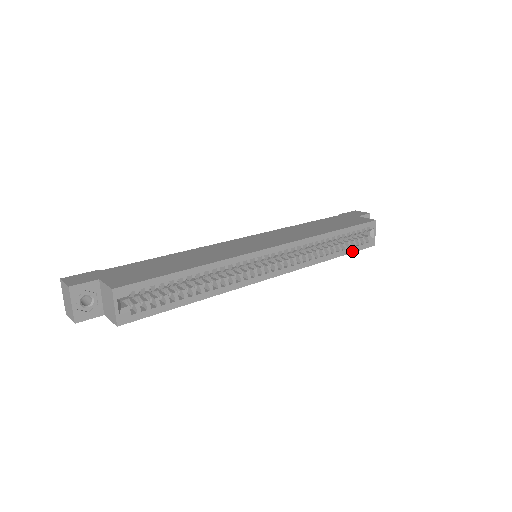
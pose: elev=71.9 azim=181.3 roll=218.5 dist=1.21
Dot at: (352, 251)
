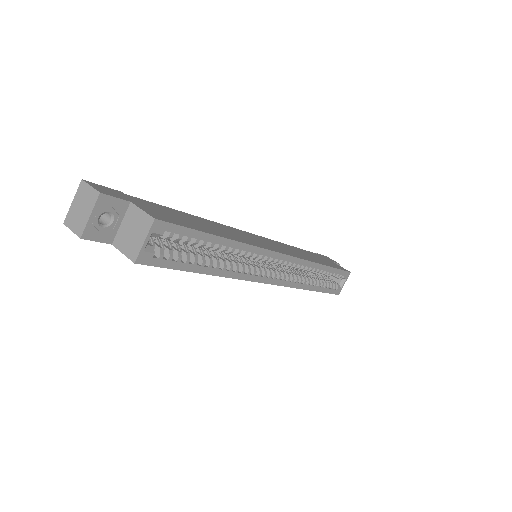
Dot at: (325, 291)
